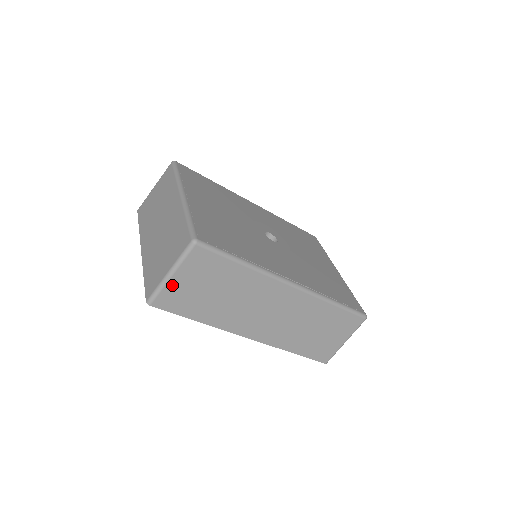
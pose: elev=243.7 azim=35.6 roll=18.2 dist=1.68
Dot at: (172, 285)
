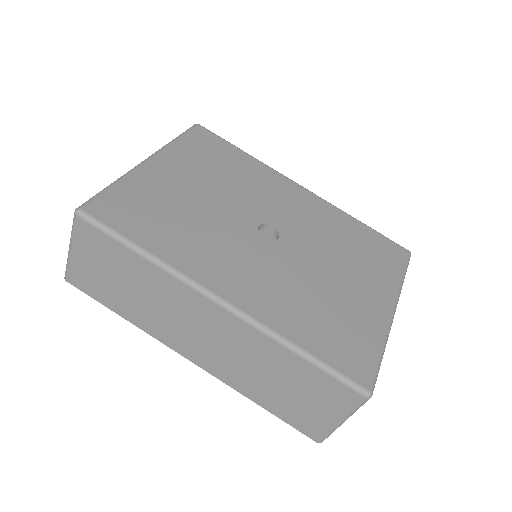
Dot at: (76, 262)
